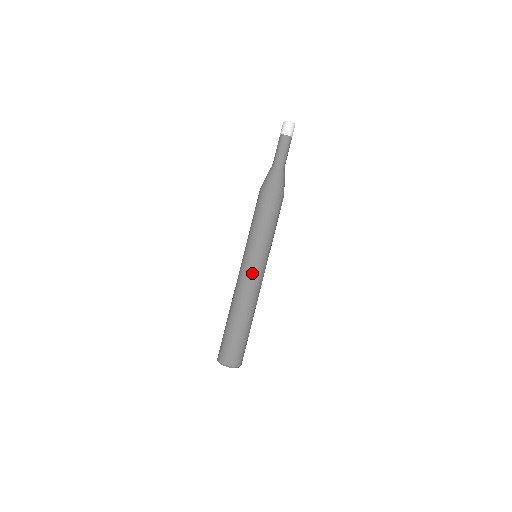
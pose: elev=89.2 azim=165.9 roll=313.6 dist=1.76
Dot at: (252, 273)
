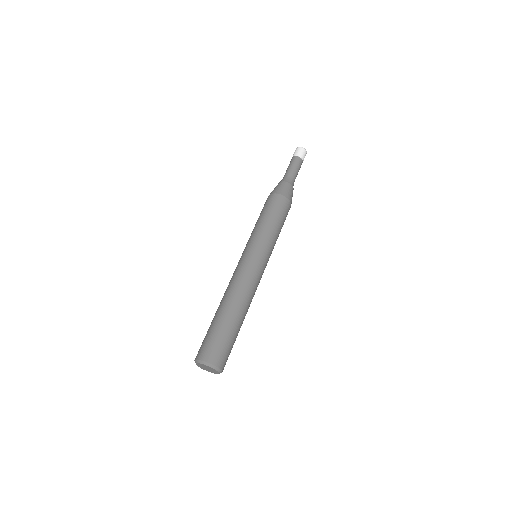
Dot at: (241, 264)
